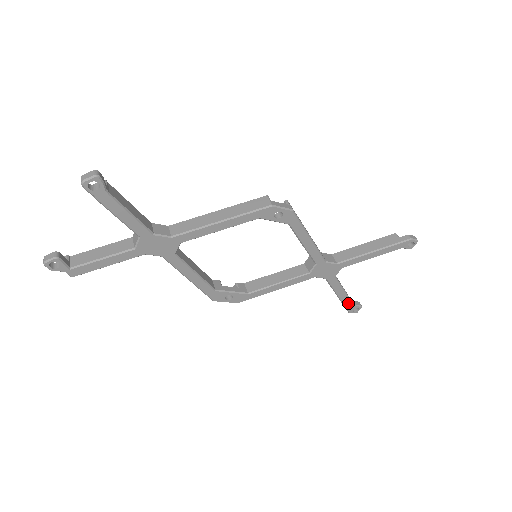
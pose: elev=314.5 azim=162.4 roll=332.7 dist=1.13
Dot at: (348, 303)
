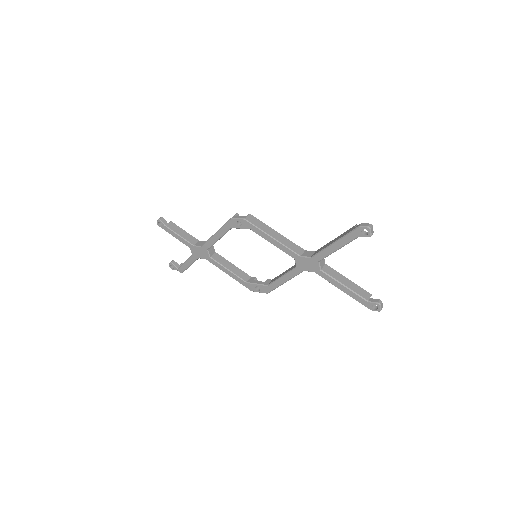
Dot at: (359, 299)
